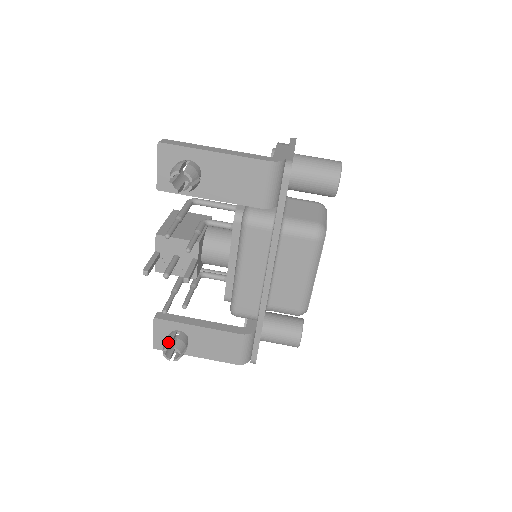
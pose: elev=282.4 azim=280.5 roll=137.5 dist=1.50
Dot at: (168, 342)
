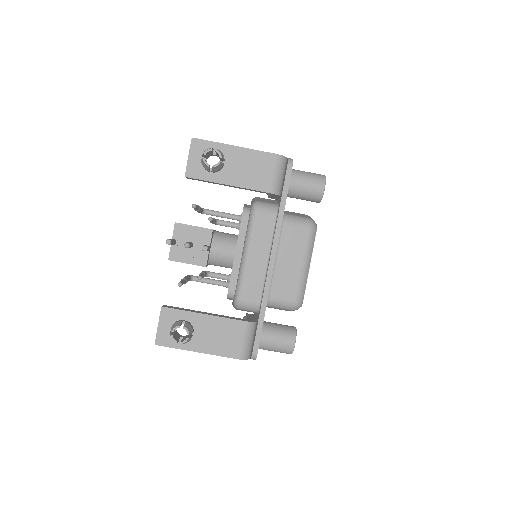
Dot at: (177, 324)
